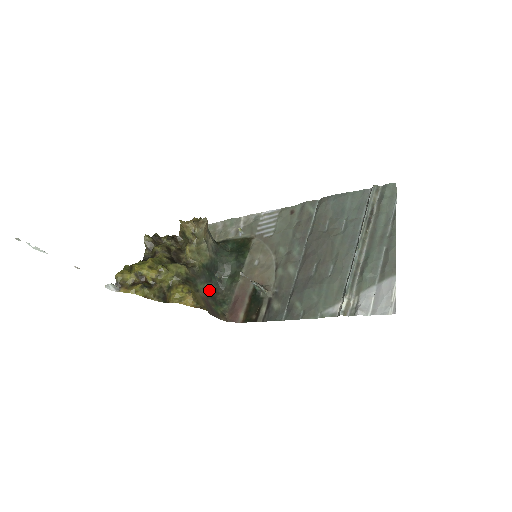
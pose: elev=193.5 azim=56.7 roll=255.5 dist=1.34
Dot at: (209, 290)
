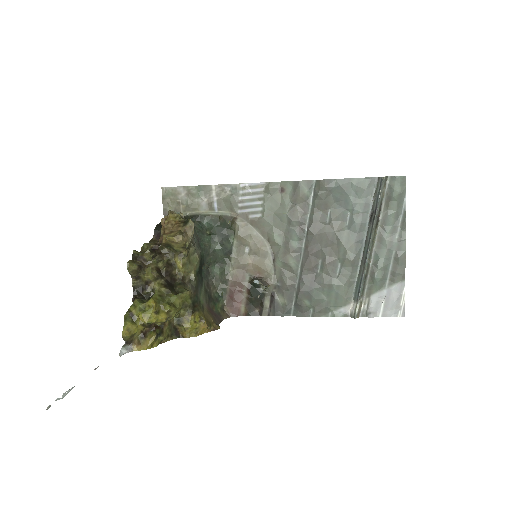
Dot at: (205, 292)
